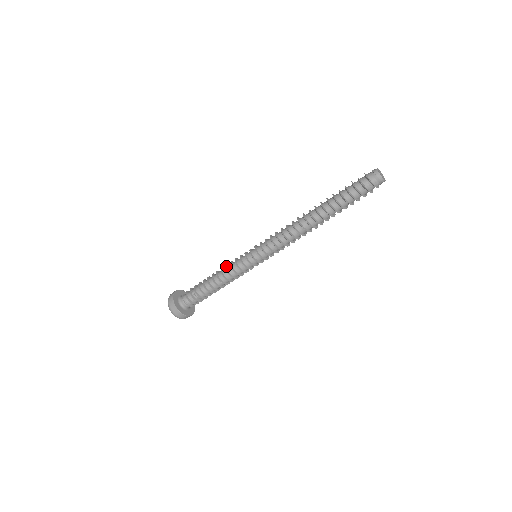
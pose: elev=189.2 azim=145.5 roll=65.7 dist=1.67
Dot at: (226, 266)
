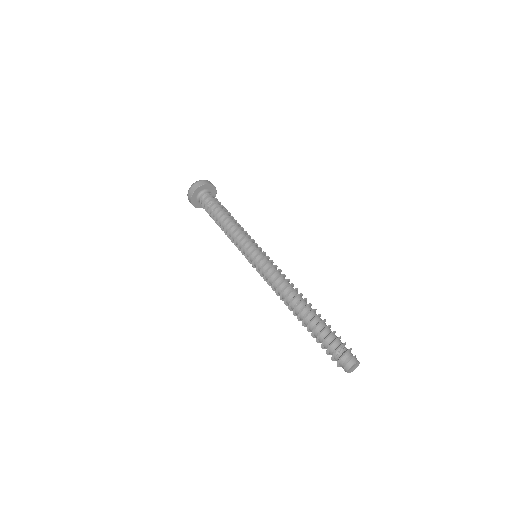
Dot at: (233, 233)
